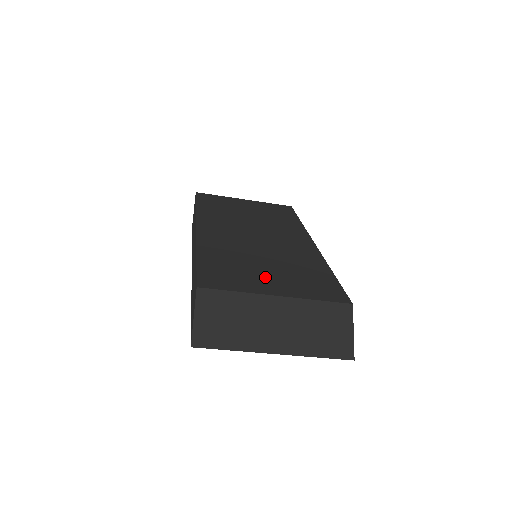
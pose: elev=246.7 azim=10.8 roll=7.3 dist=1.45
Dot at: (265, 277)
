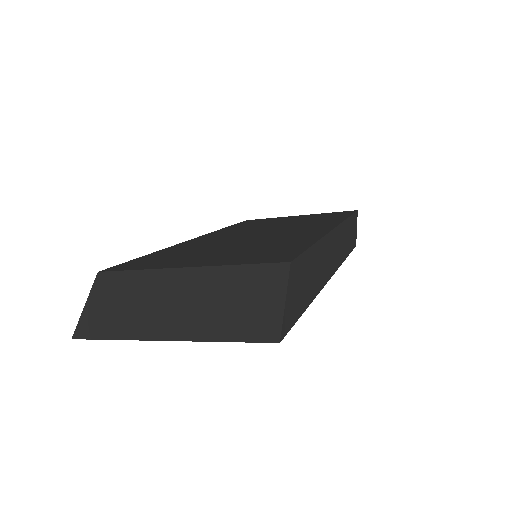
Dot at: (201, 257)
